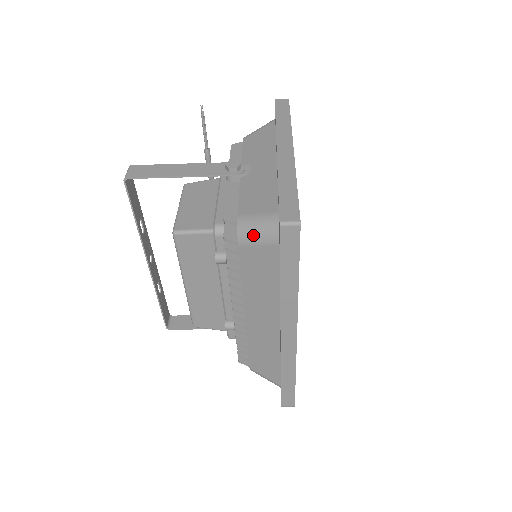
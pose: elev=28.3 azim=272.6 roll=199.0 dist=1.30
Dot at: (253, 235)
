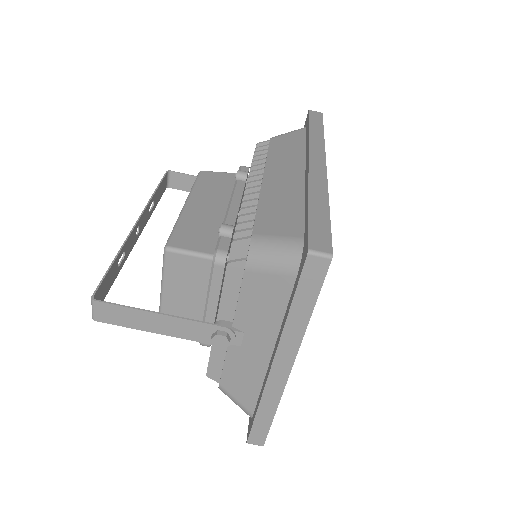
Dot at: occluded
